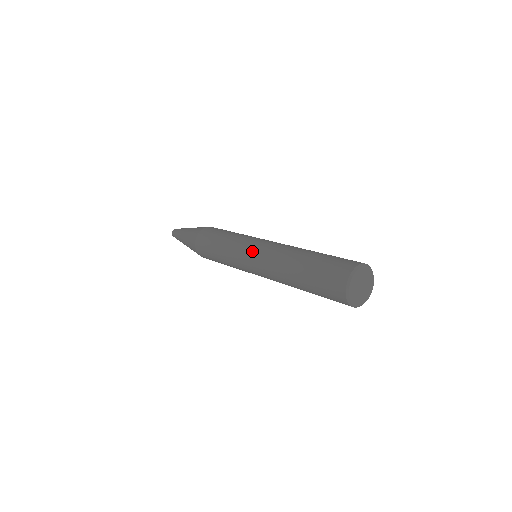
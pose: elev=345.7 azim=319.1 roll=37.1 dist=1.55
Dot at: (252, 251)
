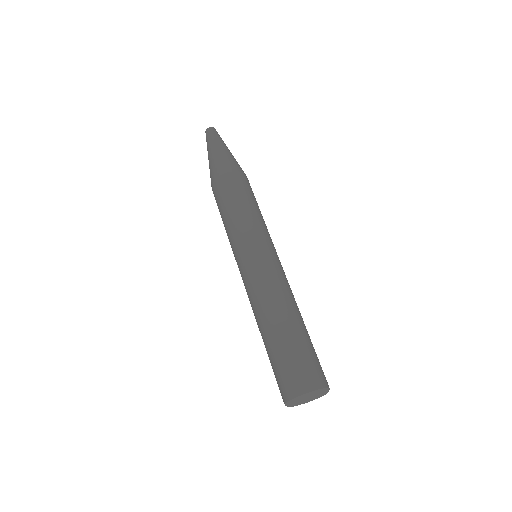
Dot at: (261, 258)
